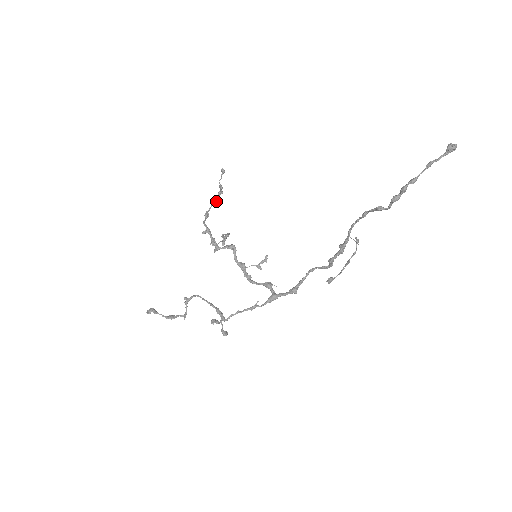
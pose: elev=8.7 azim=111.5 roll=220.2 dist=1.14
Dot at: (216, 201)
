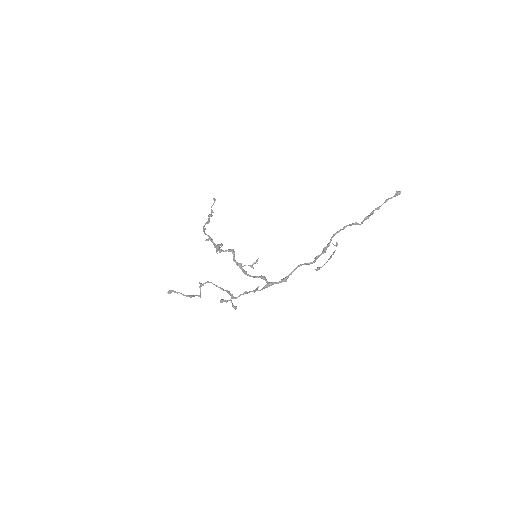
Dot at: (209, 221)
